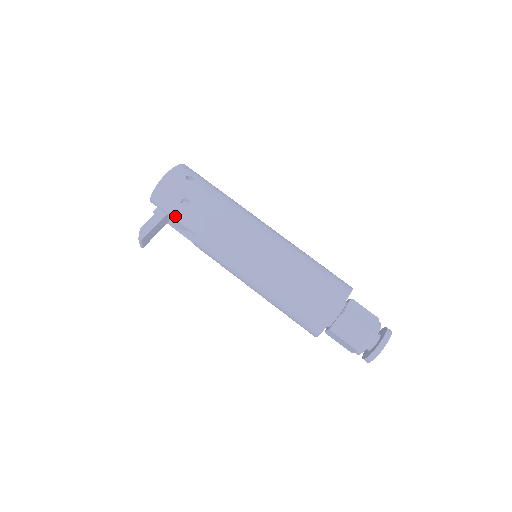
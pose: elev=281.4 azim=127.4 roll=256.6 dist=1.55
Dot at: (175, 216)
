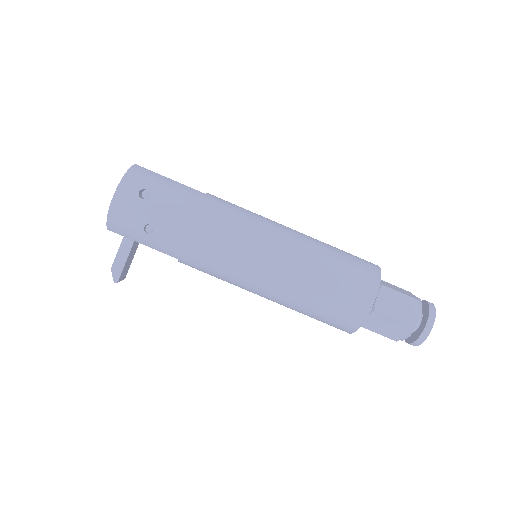
Dot at: (144, 244)
